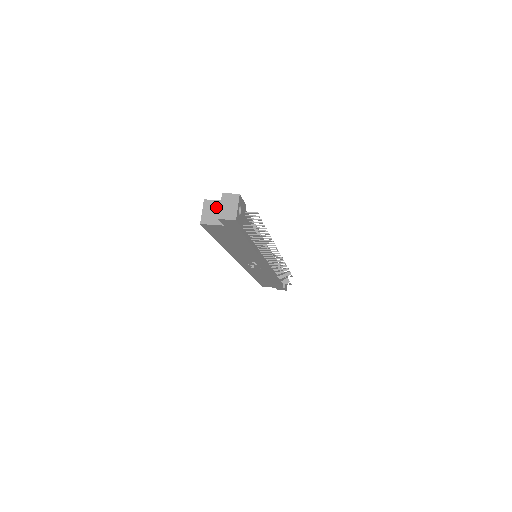
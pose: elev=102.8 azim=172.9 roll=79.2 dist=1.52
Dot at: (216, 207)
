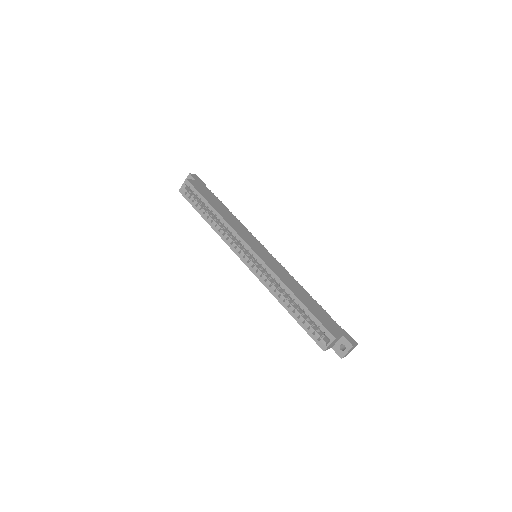
Dot at: occluded
